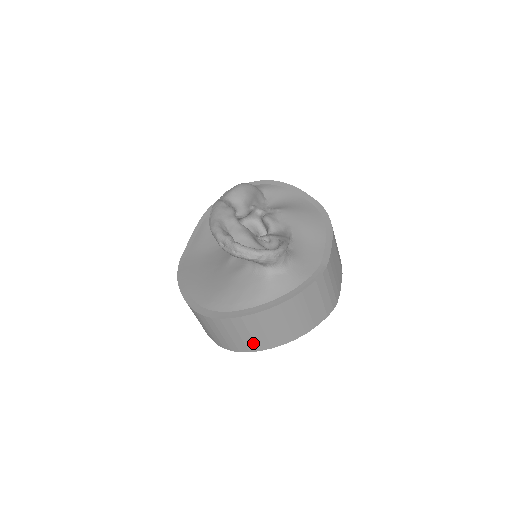
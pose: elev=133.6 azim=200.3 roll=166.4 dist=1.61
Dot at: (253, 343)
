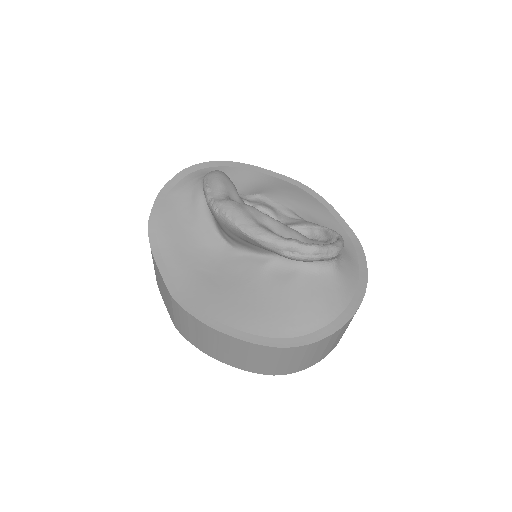
Dot at: (329, 350)
